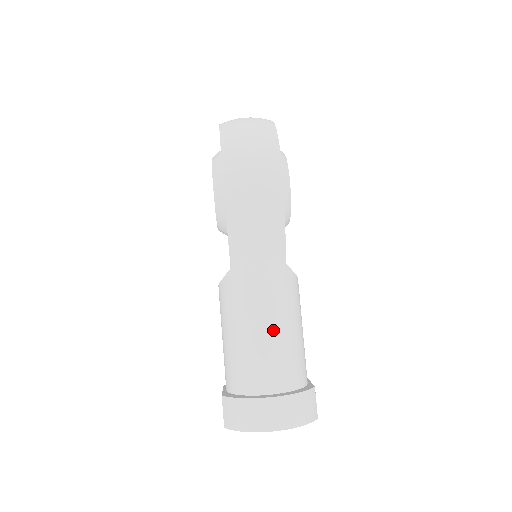
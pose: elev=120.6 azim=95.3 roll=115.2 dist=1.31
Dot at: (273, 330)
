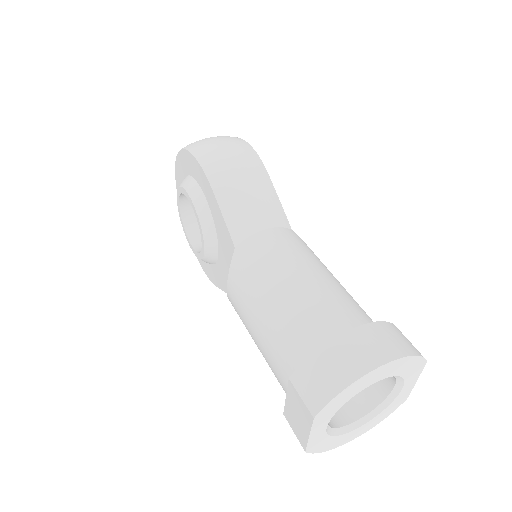
Dot at: (313, 276)
